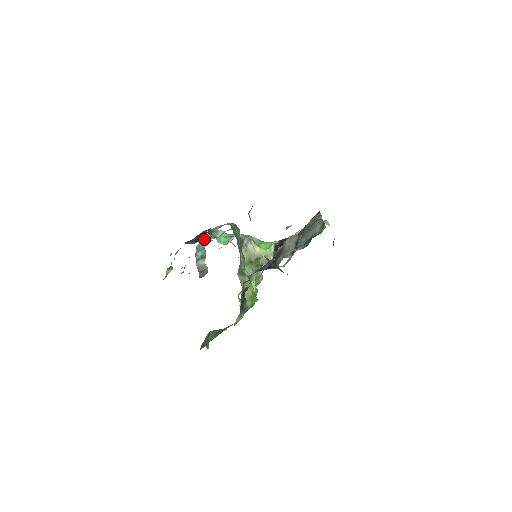
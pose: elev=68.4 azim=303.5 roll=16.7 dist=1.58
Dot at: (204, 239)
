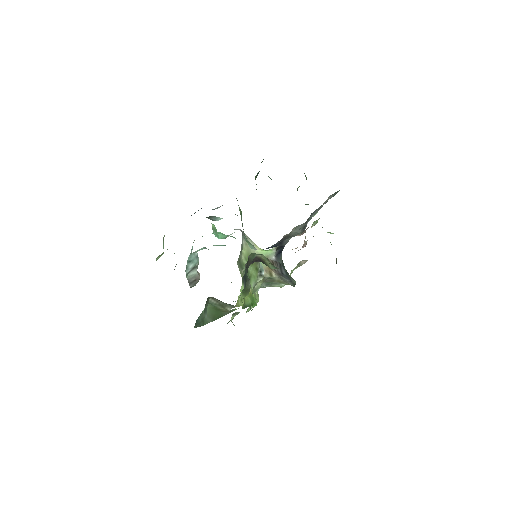
Dot at: occluded
